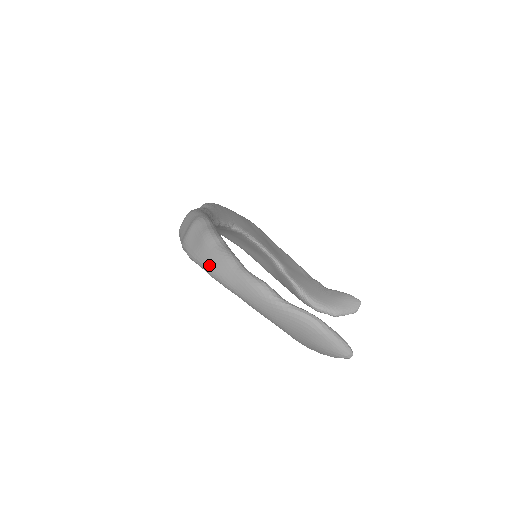
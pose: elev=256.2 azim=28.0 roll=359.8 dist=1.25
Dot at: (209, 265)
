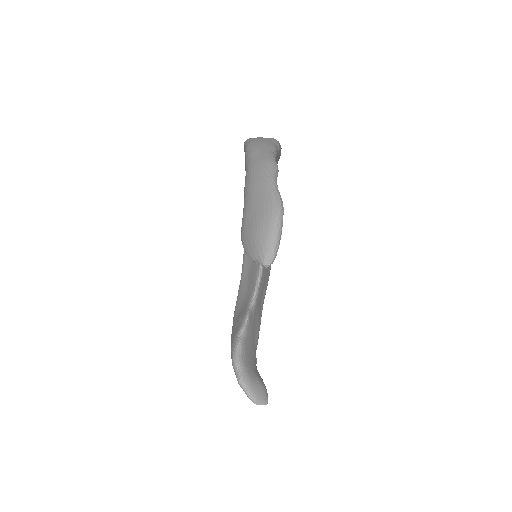
Dot at: (255, 142)
